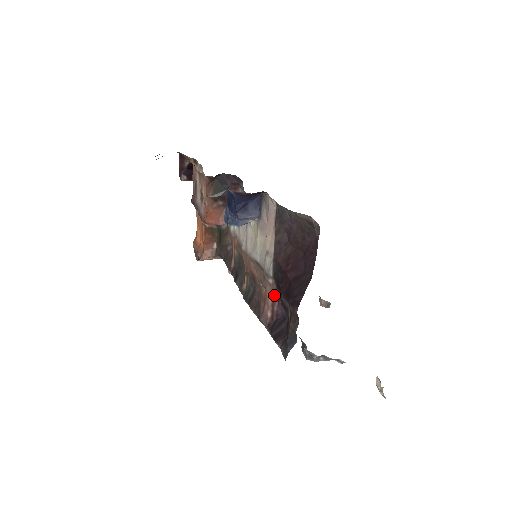
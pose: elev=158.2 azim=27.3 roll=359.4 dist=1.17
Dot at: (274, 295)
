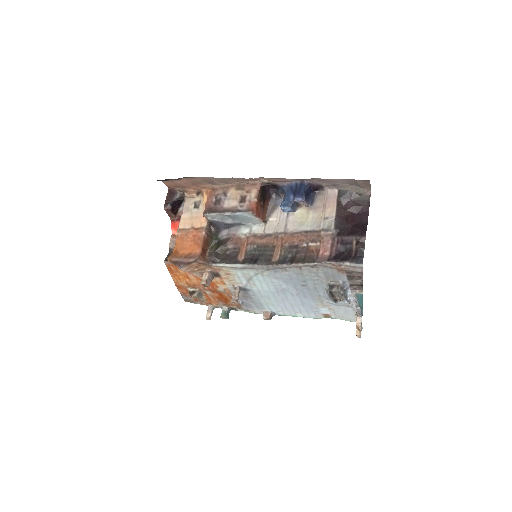
Dot at: (333, 241)
